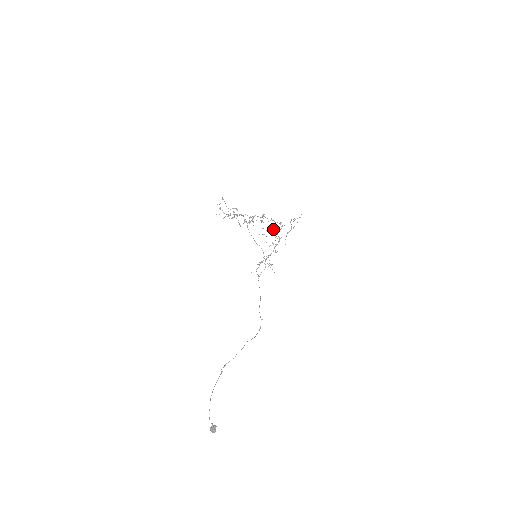
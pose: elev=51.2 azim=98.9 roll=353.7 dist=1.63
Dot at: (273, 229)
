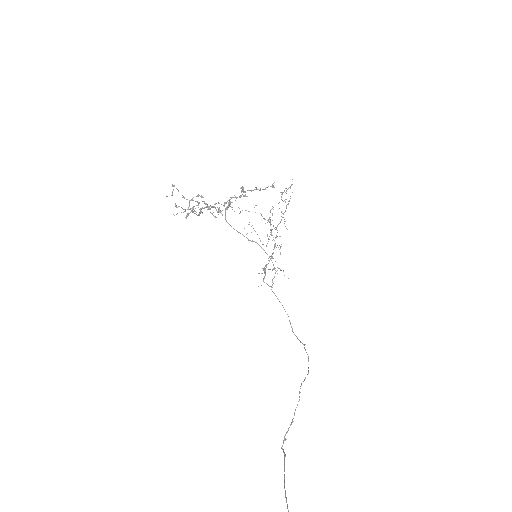
Dot at: occluded
